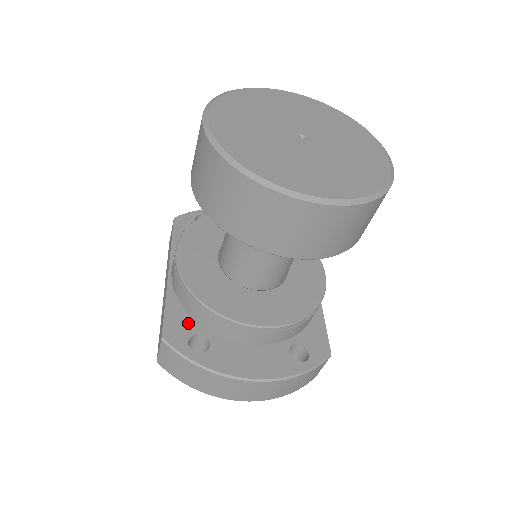
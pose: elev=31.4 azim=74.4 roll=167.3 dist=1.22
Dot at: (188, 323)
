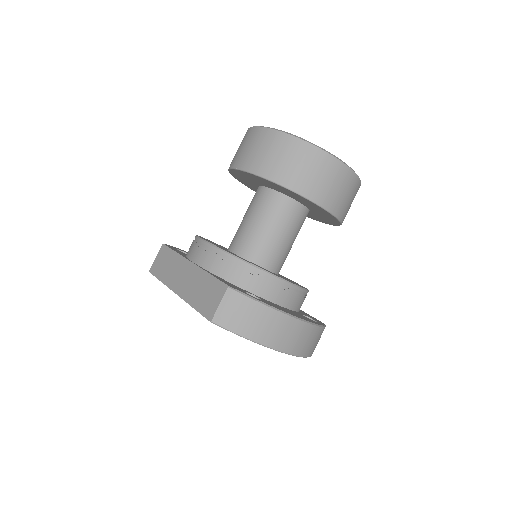
Dot at: (235, 286)
